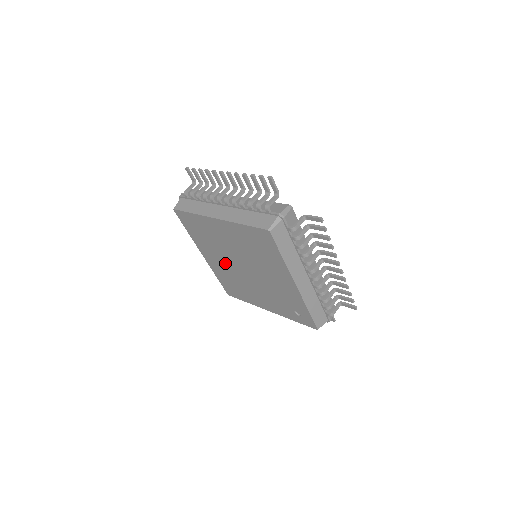
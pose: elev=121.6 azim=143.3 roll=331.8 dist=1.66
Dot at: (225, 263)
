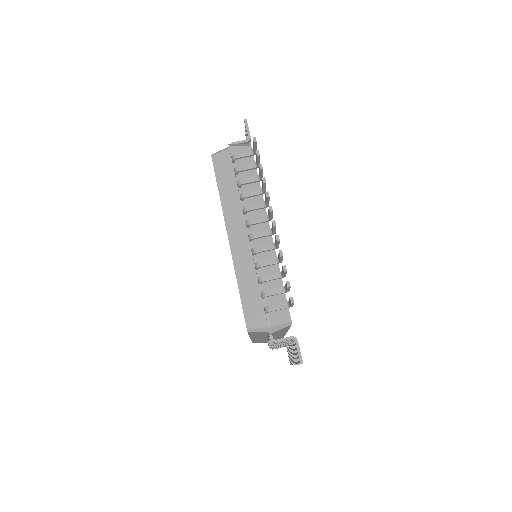
Dot at: occluded
